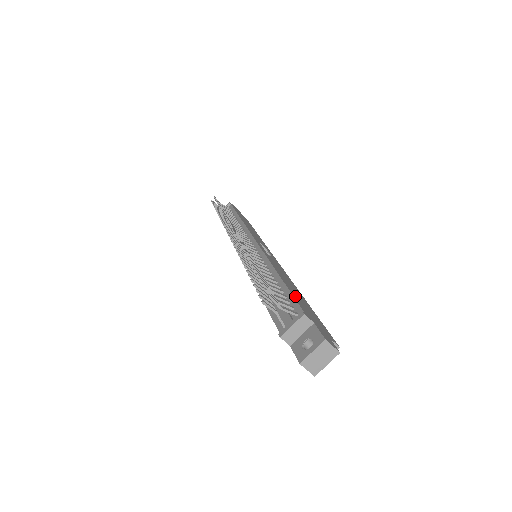
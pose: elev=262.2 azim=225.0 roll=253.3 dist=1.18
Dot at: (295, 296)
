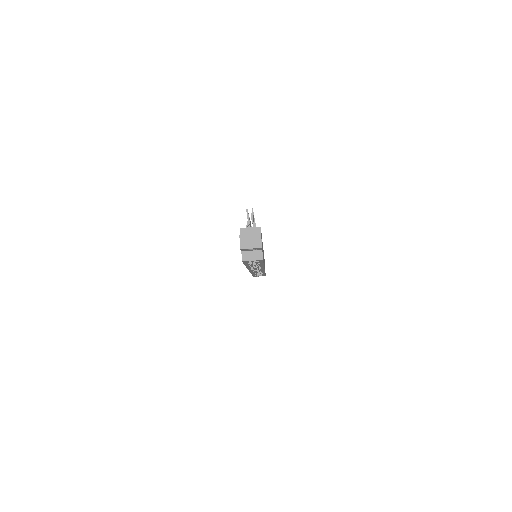
Dot at: occluded
